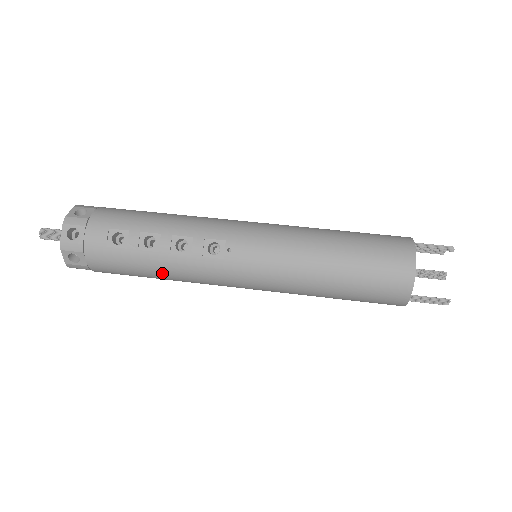
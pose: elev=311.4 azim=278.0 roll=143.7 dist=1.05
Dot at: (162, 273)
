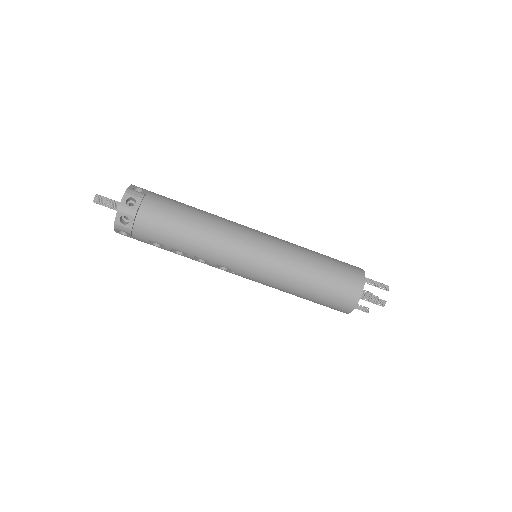
Dot at: occluded
